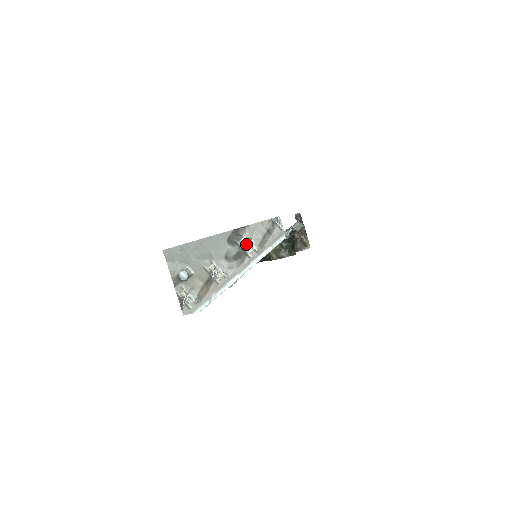
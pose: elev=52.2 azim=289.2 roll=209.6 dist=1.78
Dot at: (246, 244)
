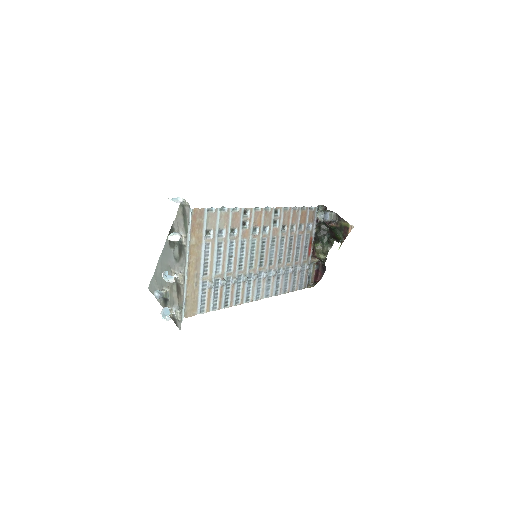
Dot at: (171, 236)
